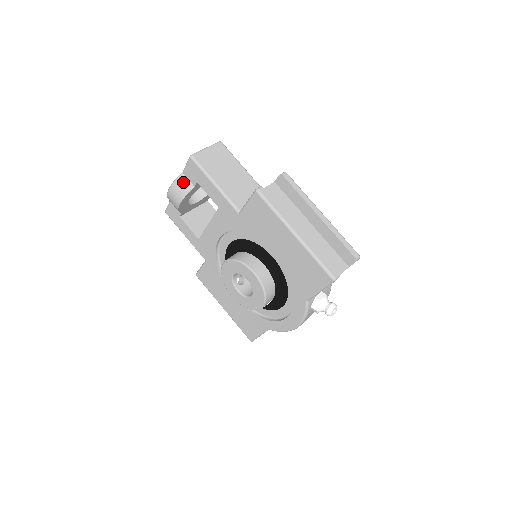
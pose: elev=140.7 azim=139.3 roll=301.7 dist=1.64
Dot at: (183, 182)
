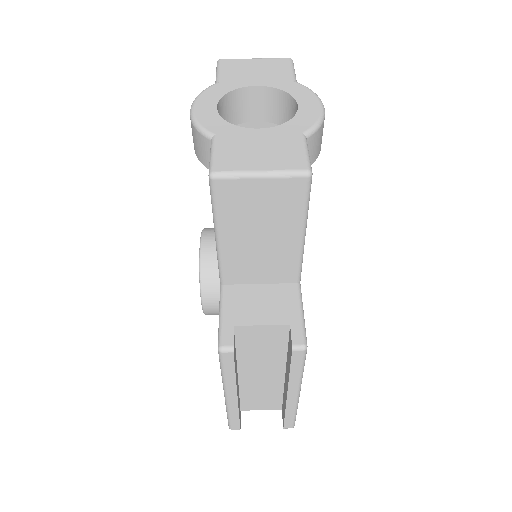
Dot at: (204, 147)
